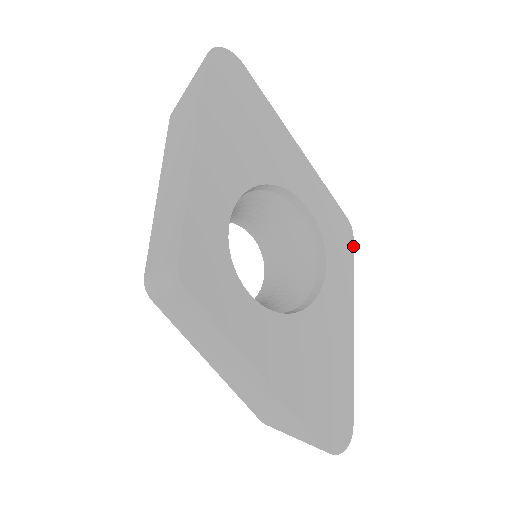
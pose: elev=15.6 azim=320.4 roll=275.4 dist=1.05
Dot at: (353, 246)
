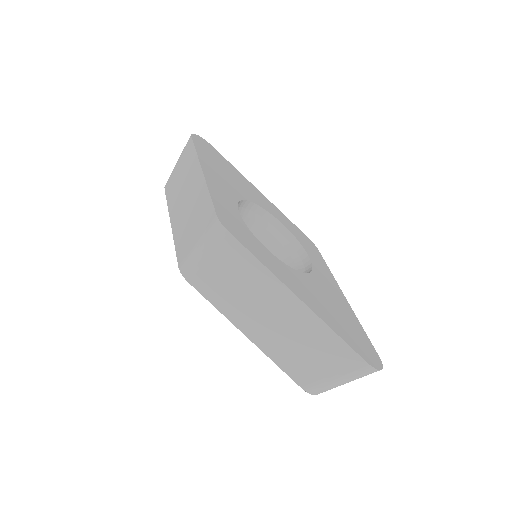
Dot at: (320, 254)
